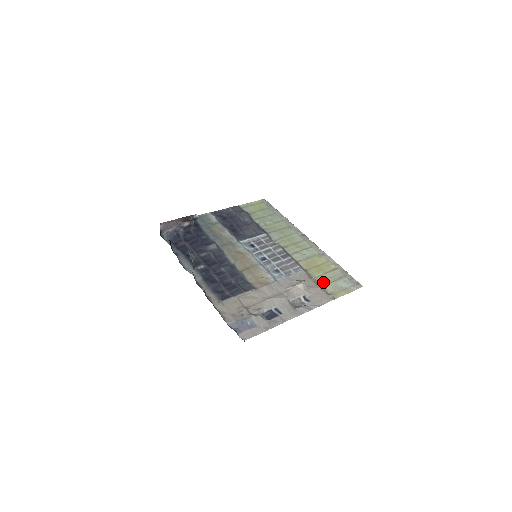
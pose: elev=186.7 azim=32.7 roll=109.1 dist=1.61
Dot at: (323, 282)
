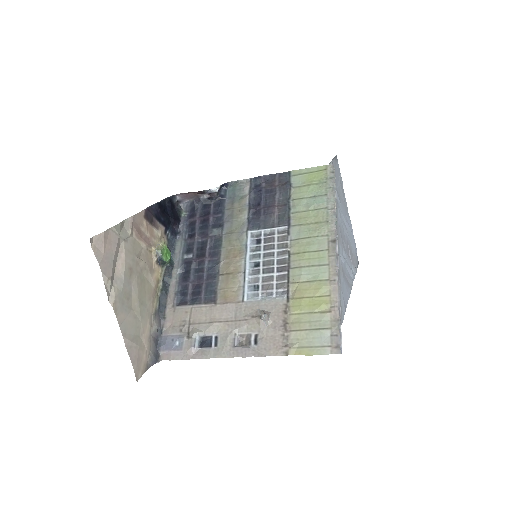
Dot at: (294, 325)
